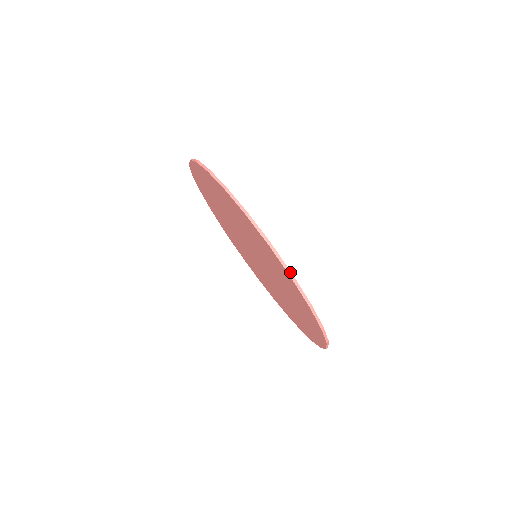
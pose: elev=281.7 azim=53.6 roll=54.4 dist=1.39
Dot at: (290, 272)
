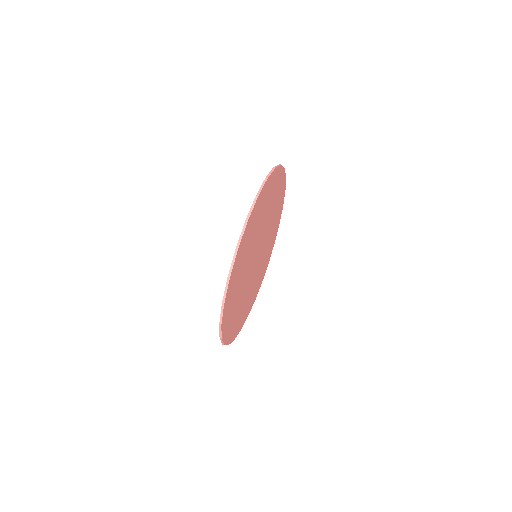
Dot at: (239, 244)
